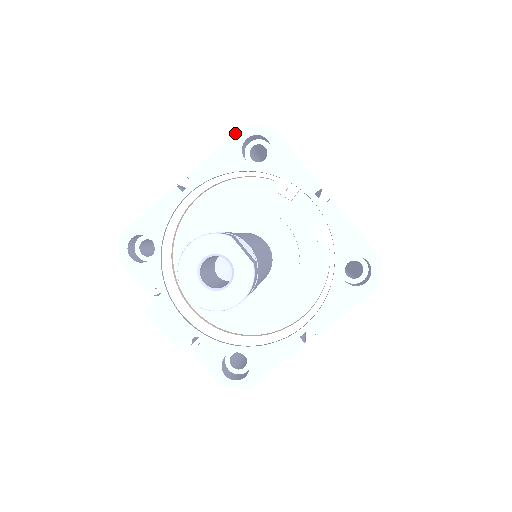
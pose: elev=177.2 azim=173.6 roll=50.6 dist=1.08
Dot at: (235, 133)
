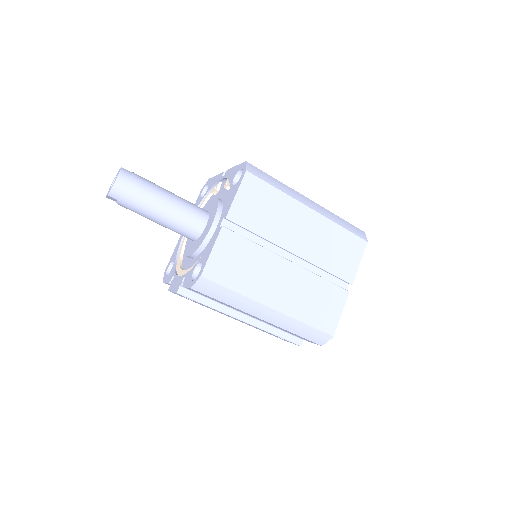
Dot at: (199, 196)
